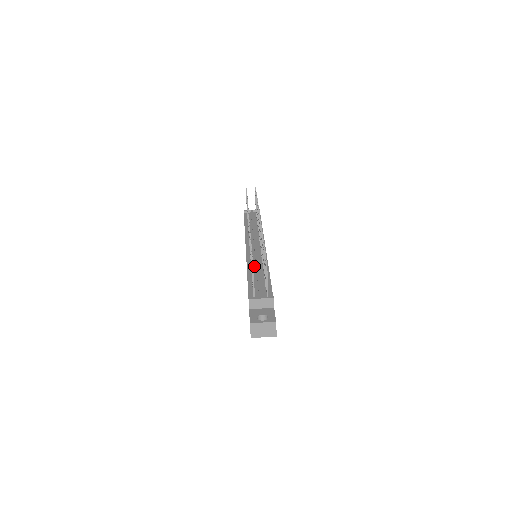
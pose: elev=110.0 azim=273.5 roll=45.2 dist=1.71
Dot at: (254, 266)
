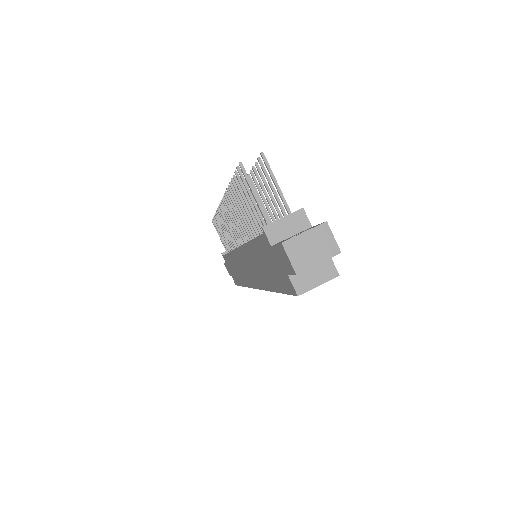
Dot at: occluded
